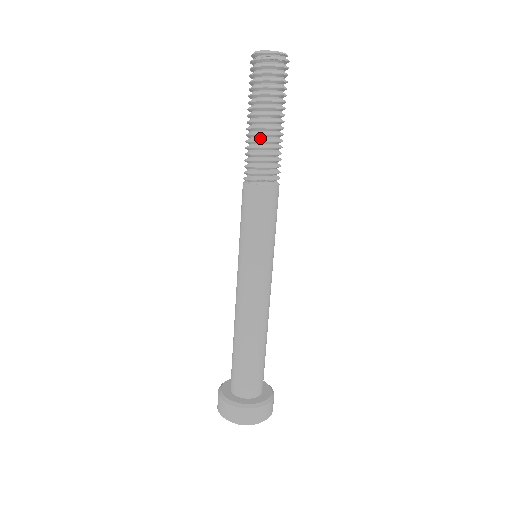
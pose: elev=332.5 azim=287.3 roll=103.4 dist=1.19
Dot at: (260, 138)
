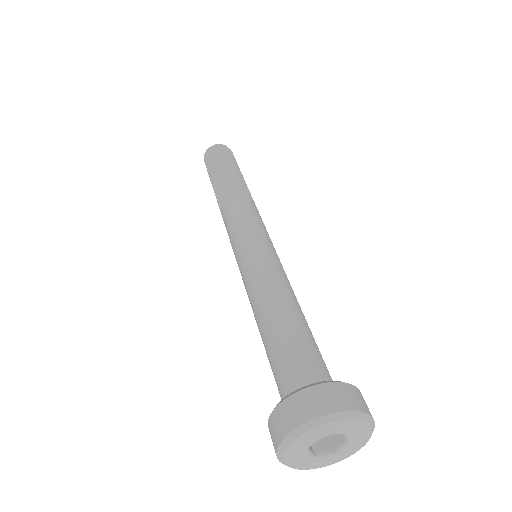
Dot at: occluded
